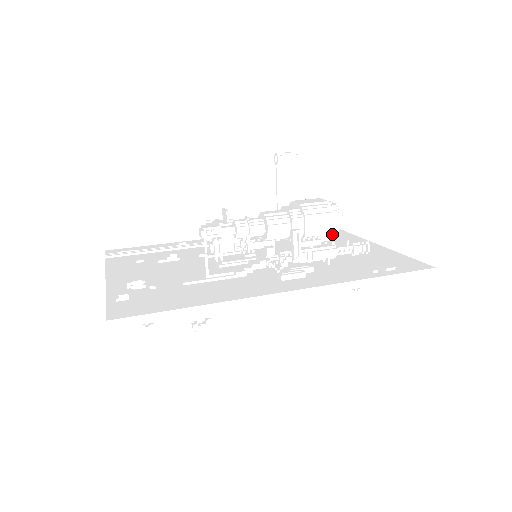
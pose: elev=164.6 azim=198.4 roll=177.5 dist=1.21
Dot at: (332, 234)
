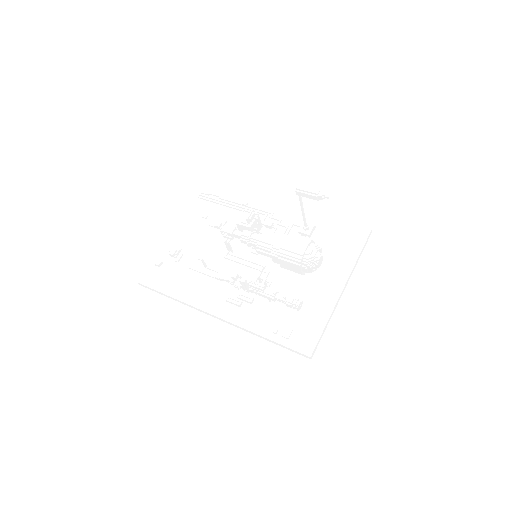
Dot at: occluded
